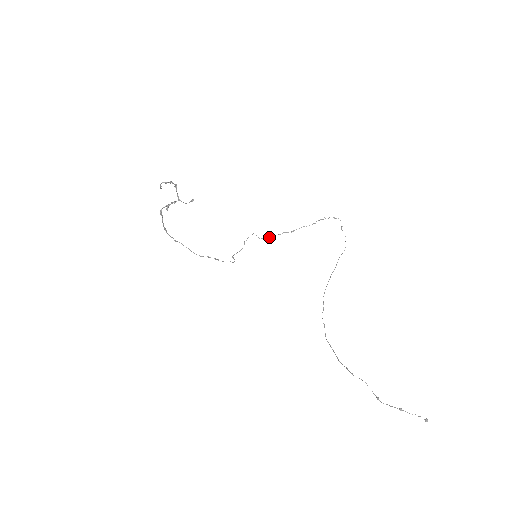
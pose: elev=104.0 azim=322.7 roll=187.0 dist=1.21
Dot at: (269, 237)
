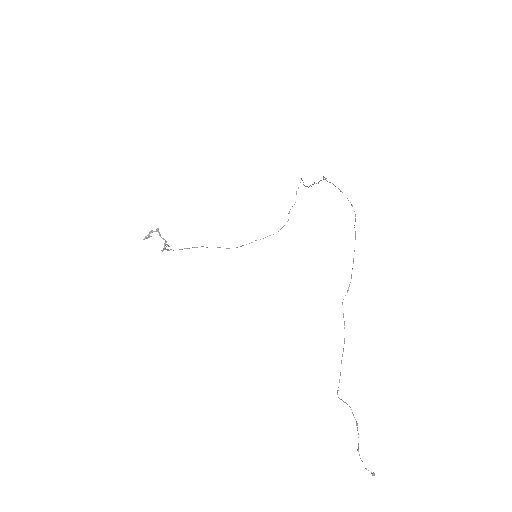
Dot at: (309, 186)
